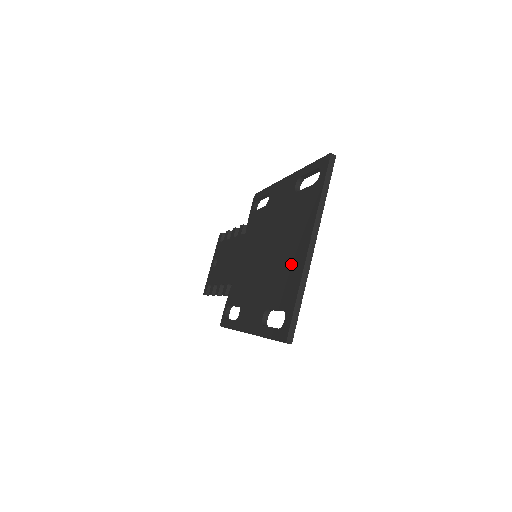
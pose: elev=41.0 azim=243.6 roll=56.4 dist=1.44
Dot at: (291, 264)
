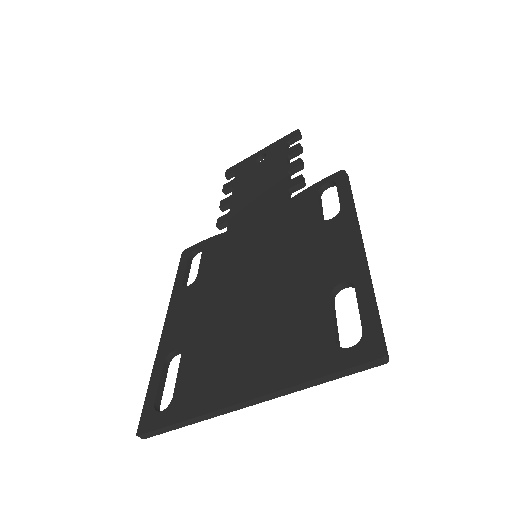
Dot at: (225, 371)
